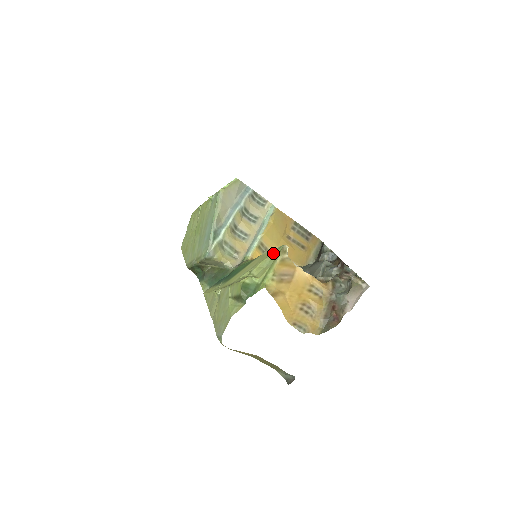
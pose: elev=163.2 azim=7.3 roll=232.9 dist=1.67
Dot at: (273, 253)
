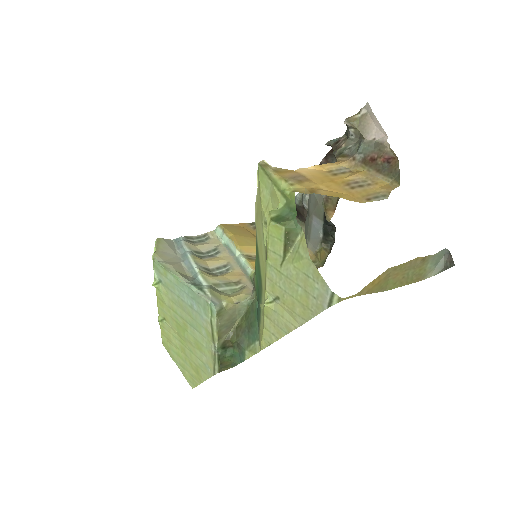
Dot at: (259, 183)
